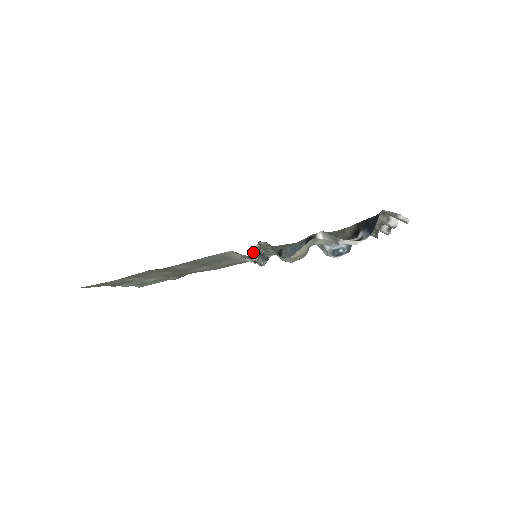
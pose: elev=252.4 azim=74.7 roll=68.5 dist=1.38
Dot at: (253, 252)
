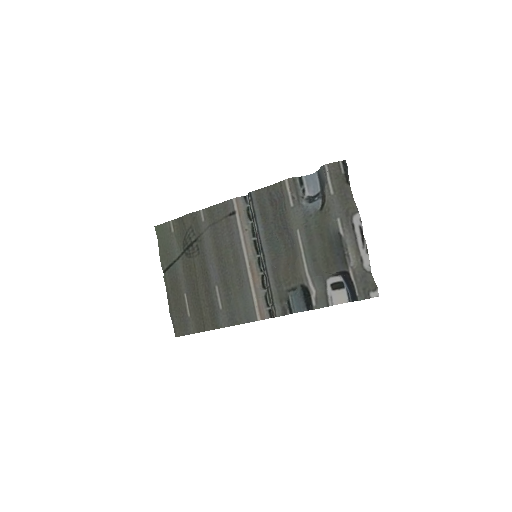
Dot at: (271, 311)
